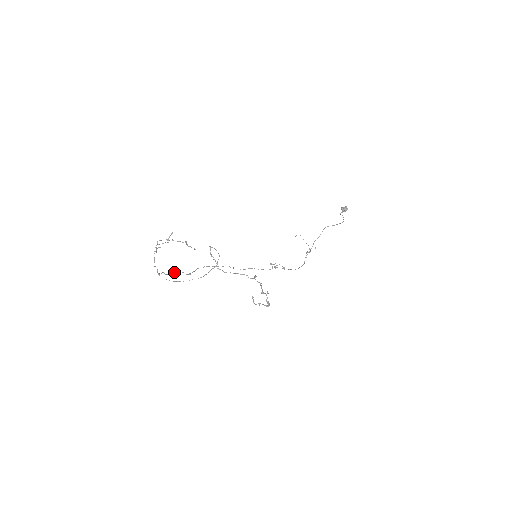
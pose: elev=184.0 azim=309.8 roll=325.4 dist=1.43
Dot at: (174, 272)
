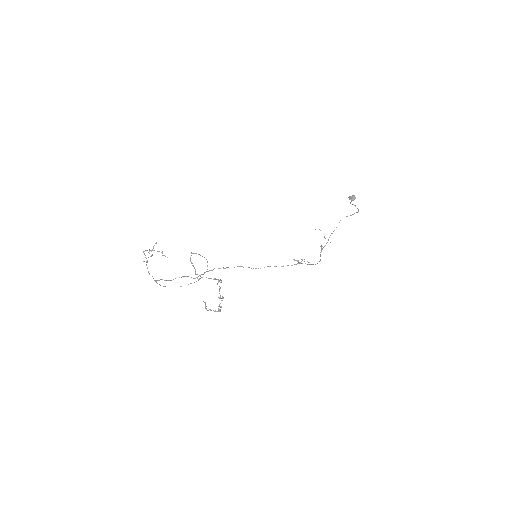
Dot at: occluded
